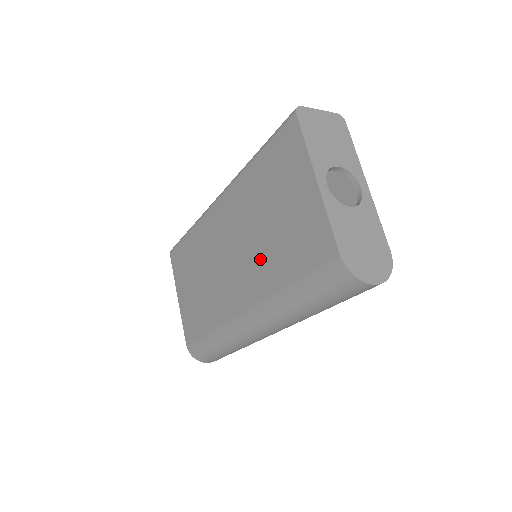
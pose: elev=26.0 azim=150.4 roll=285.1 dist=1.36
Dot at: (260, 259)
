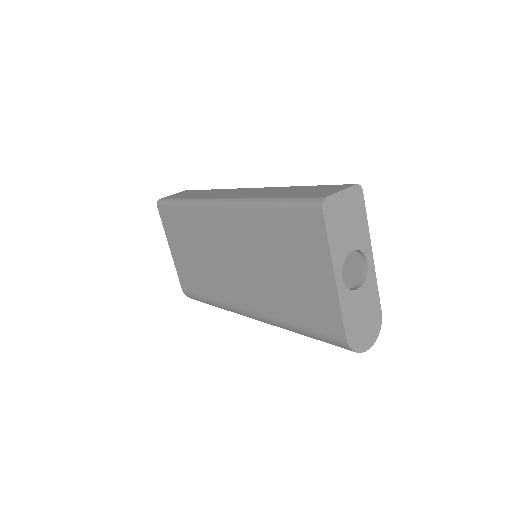
Dot at: (268, 288)
